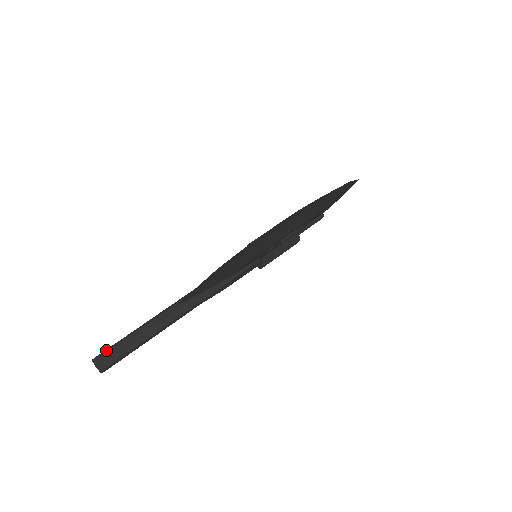
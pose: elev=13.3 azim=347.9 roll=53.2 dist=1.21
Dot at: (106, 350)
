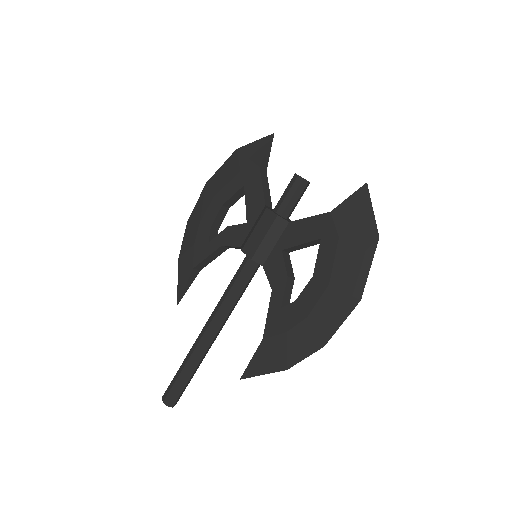
Dot at: (171, 394)
